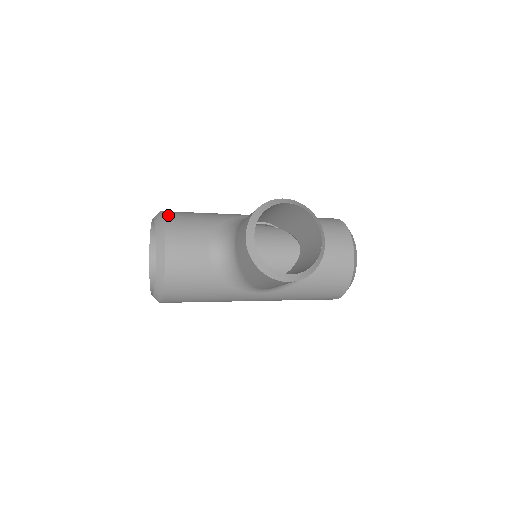
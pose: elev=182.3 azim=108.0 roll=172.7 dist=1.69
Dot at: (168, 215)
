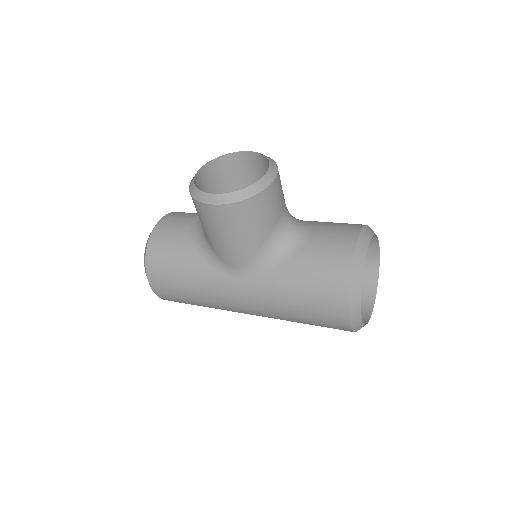
Dot at: occluded
